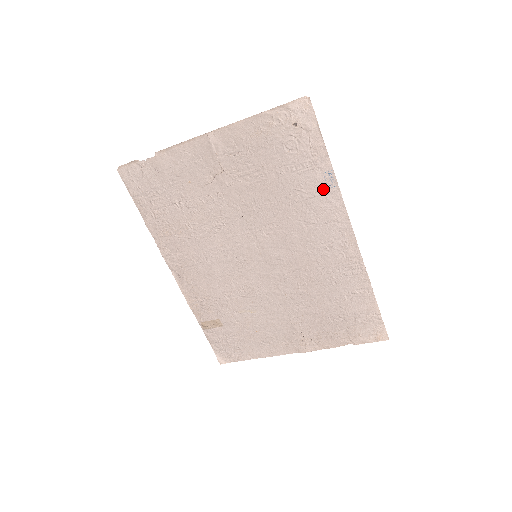
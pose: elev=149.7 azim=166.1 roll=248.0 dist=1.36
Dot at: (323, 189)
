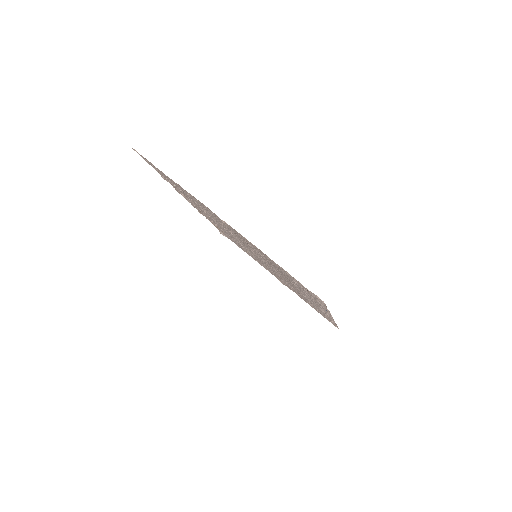
Dot at: occluded
